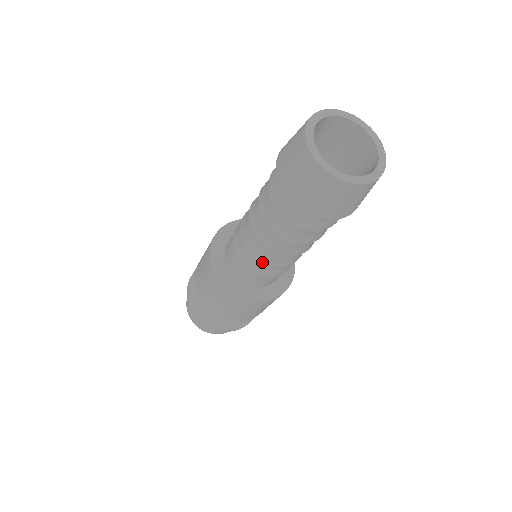
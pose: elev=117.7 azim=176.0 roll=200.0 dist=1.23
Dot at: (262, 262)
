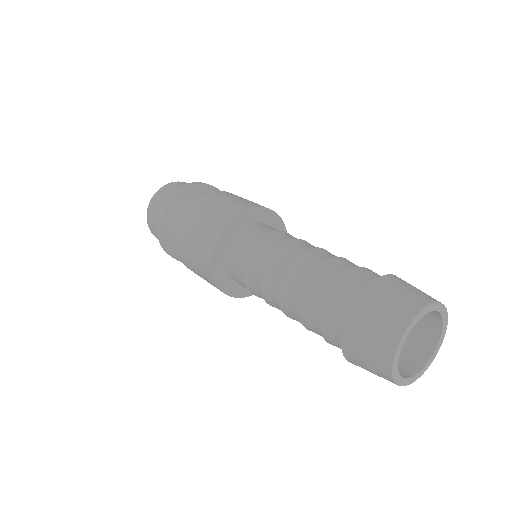
Dot at: occluded
